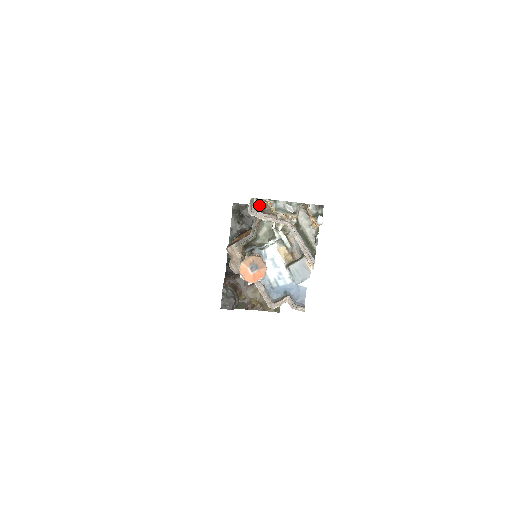
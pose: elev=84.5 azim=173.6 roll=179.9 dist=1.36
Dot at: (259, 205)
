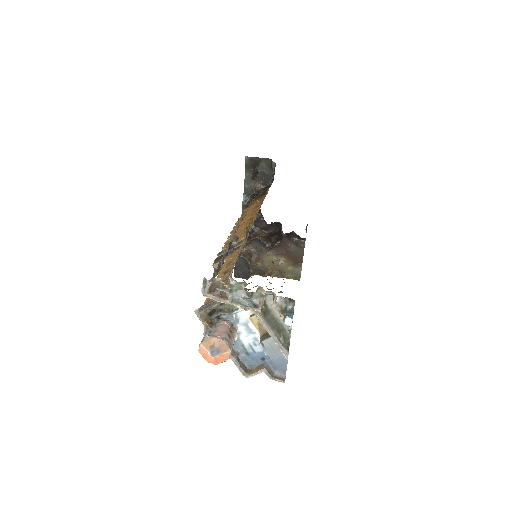
Dot at: (214, 286)
